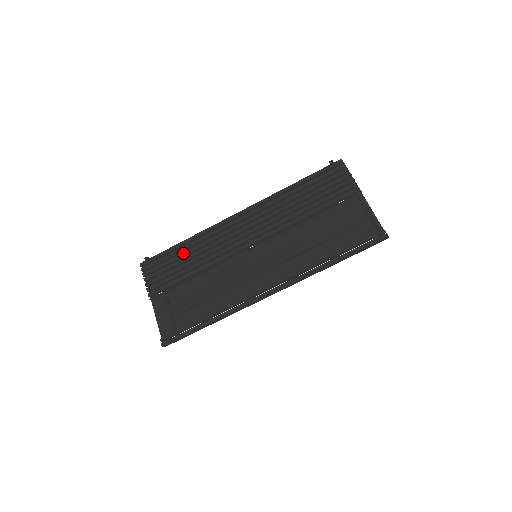
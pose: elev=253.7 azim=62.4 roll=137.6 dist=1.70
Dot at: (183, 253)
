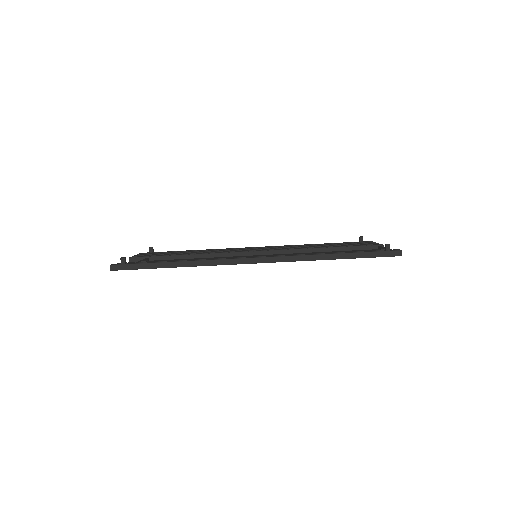
Dot at: (187, 251)
